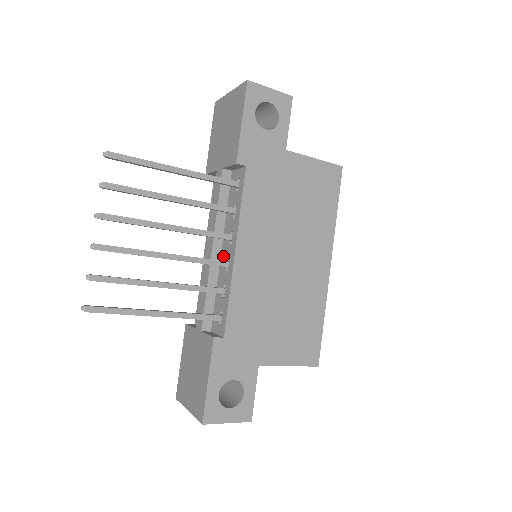
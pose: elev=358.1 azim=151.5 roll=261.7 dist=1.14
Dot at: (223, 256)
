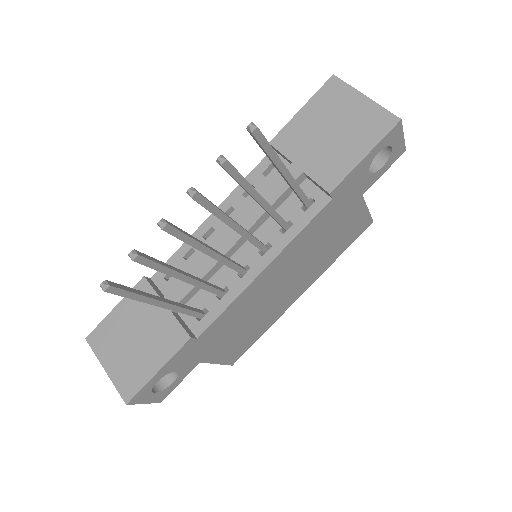
Dot at: (241, 255)
